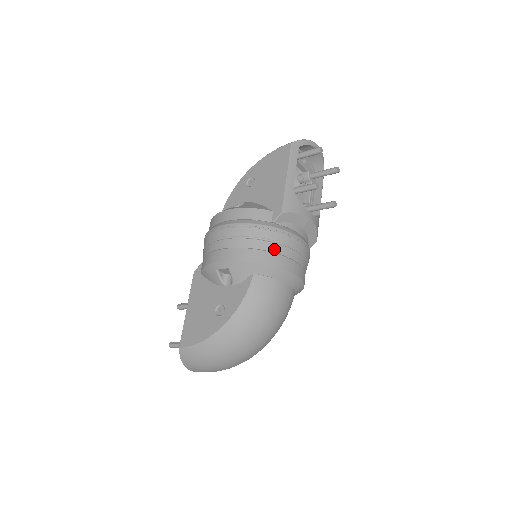
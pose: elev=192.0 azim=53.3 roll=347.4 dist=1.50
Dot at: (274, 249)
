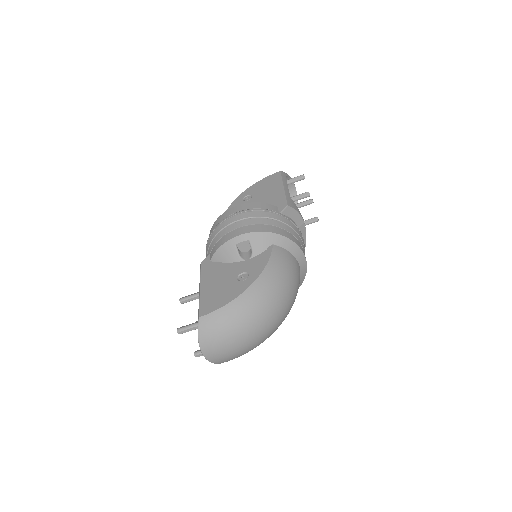
Dot at: (287, 229)
